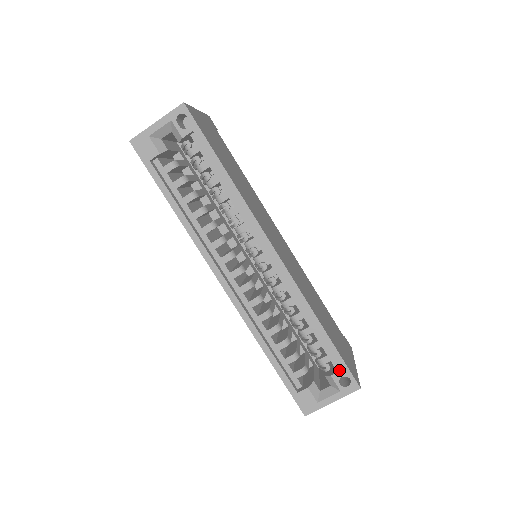
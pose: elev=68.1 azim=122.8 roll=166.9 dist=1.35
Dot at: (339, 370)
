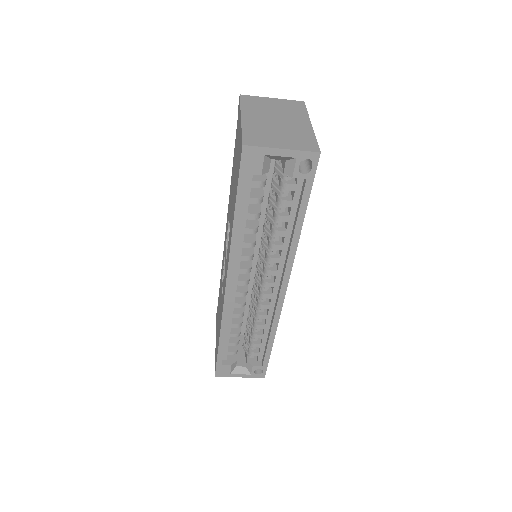
Dot at: (260, 365)
